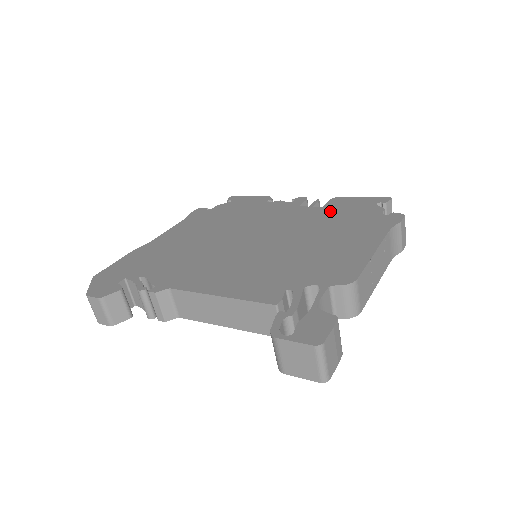
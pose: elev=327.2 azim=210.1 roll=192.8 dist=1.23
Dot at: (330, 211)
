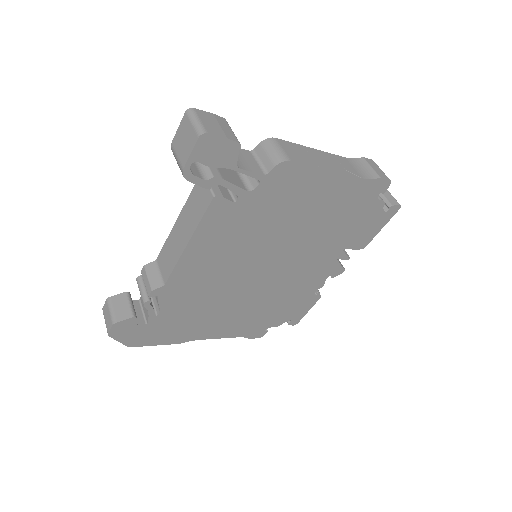
Dot at: occluded
